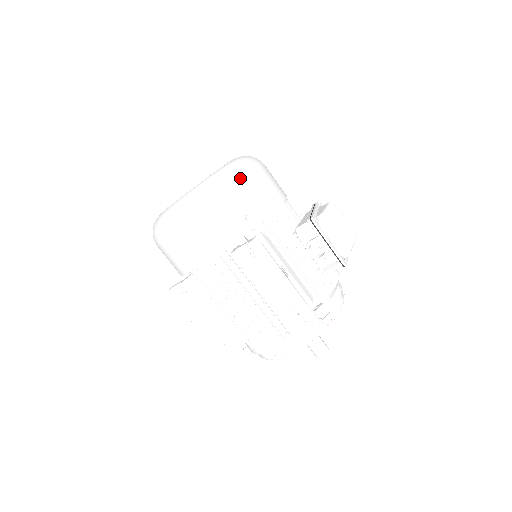
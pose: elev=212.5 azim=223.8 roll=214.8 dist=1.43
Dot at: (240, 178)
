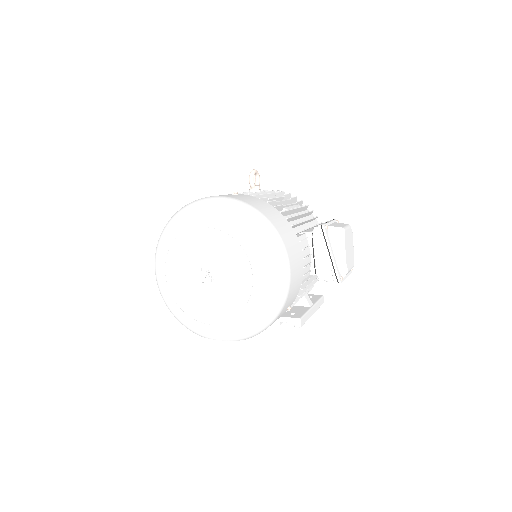
Dot at: (284, 300)
